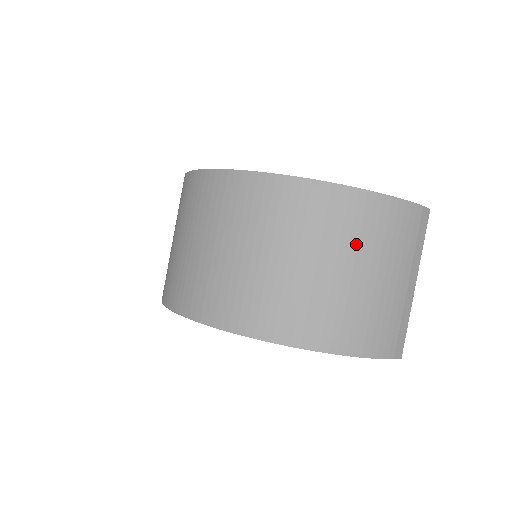
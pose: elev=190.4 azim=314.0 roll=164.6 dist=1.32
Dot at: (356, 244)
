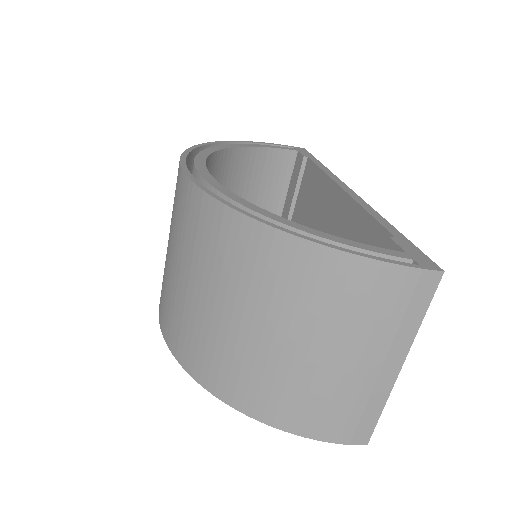
Dot at: (292, 309)
